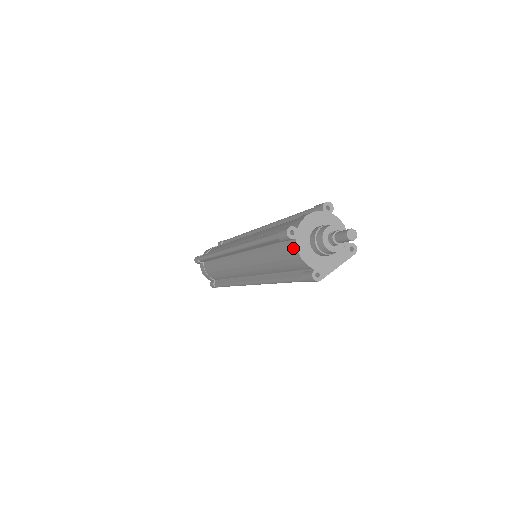
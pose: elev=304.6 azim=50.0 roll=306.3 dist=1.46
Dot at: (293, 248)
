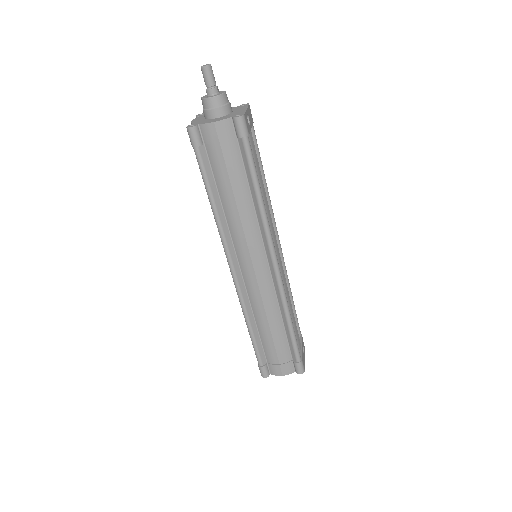
Dot at: (206, 131)
